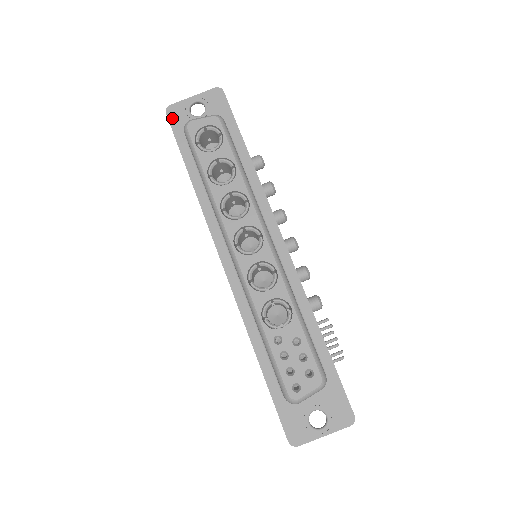
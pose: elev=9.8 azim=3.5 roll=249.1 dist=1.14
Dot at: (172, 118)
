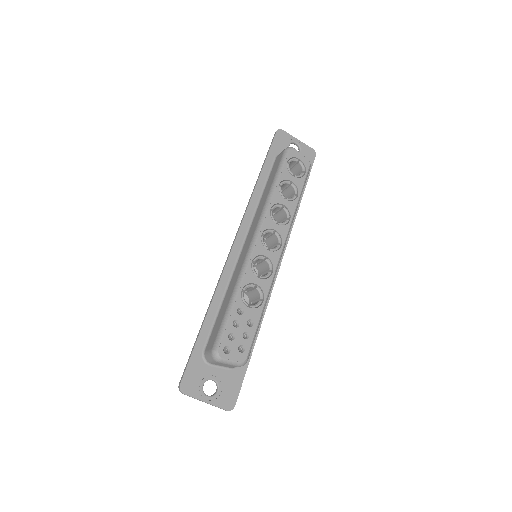
Dot at: (278, 137)
